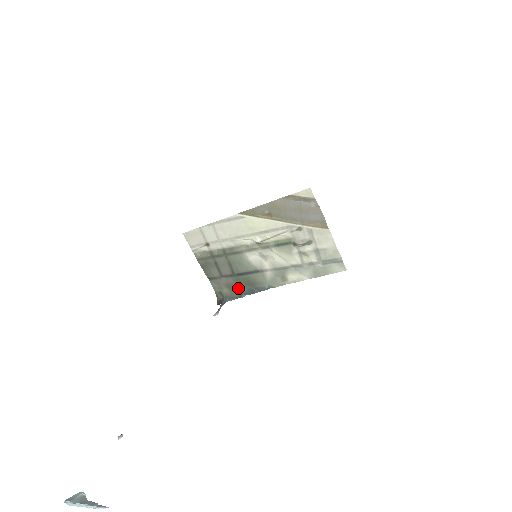
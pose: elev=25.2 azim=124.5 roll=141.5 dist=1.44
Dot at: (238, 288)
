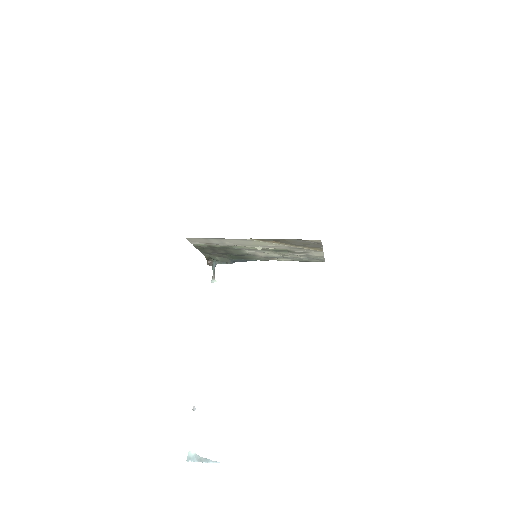
Dot at: (229, 258)
